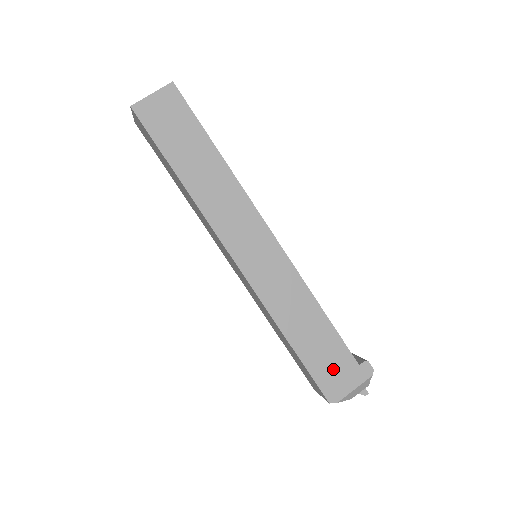
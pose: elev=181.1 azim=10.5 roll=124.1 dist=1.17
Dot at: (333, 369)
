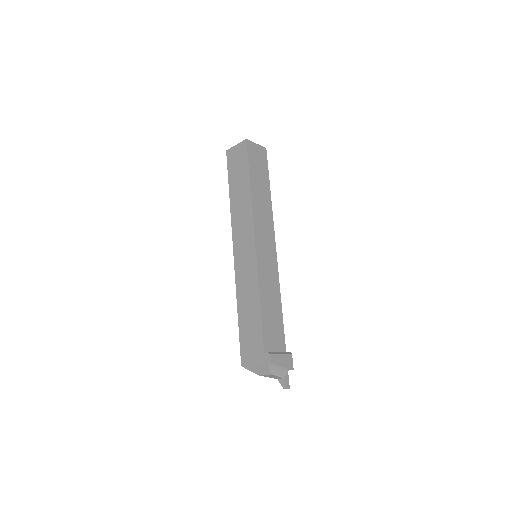
Dot at: (251, 345)
